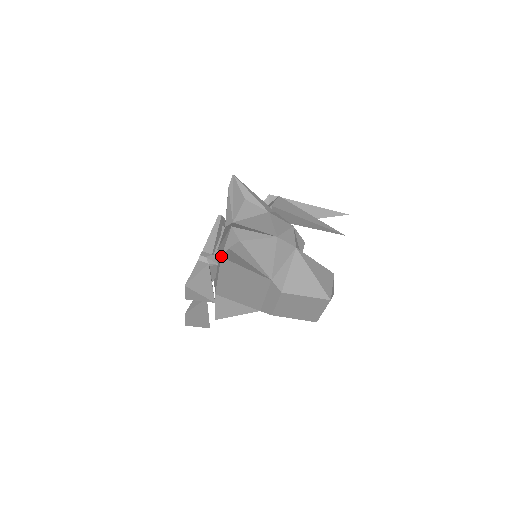
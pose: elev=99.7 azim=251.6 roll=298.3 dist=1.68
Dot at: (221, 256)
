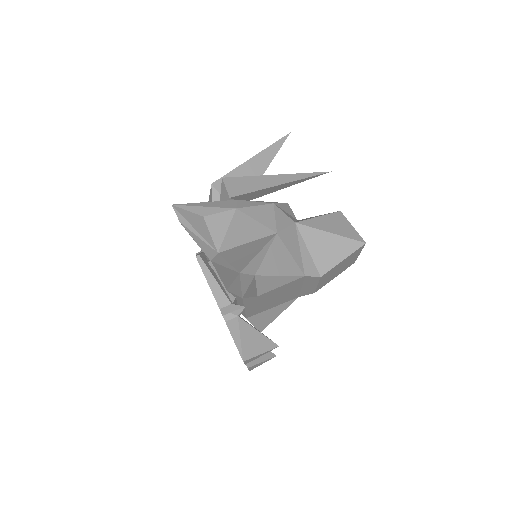
Dot at: (242, 298)
